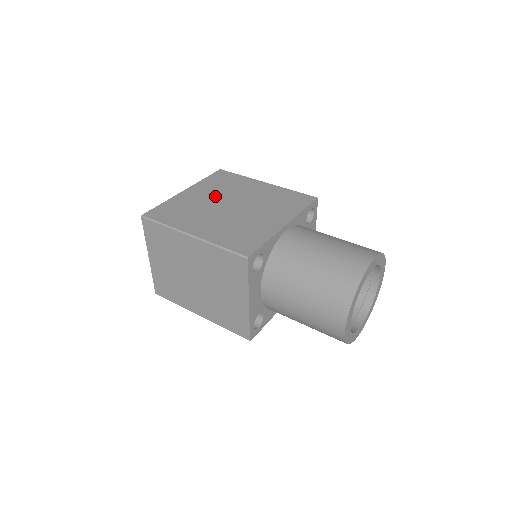
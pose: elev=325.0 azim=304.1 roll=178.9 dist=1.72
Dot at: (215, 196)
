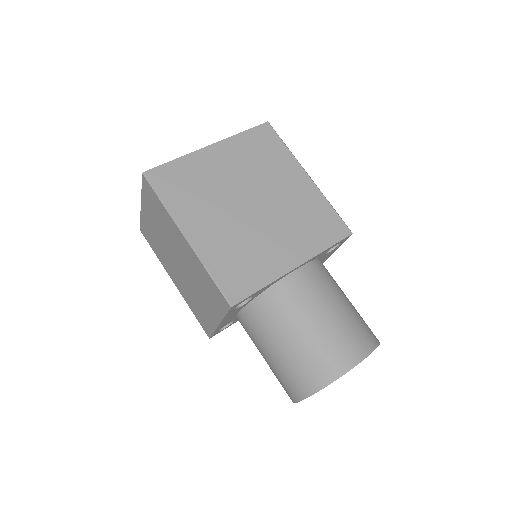
Dot at: (240, 175)
